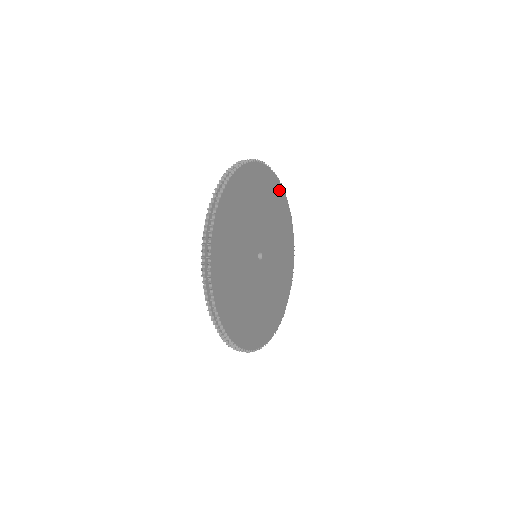
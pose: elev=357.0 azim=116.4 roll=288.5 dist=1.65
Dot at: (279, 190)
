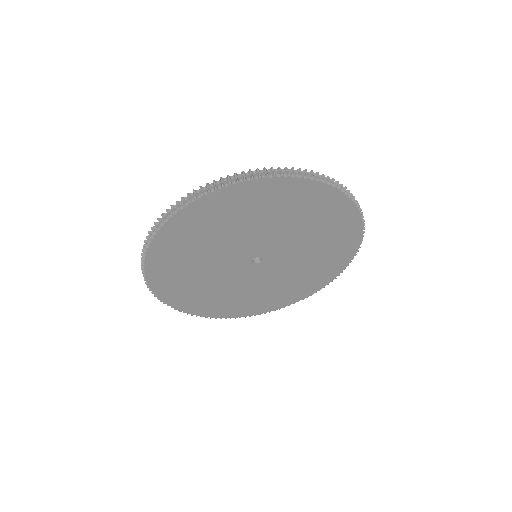
Dot at: (353, 225)
